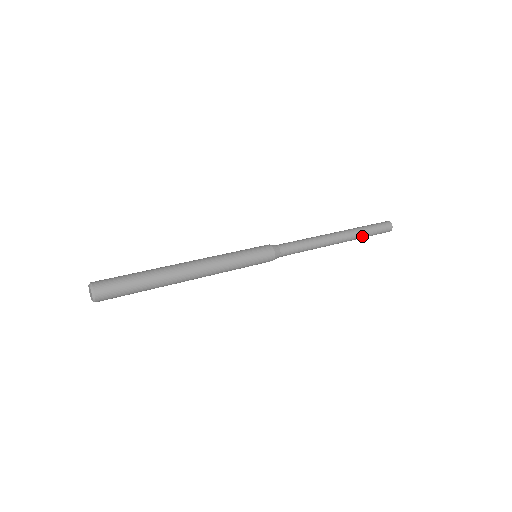
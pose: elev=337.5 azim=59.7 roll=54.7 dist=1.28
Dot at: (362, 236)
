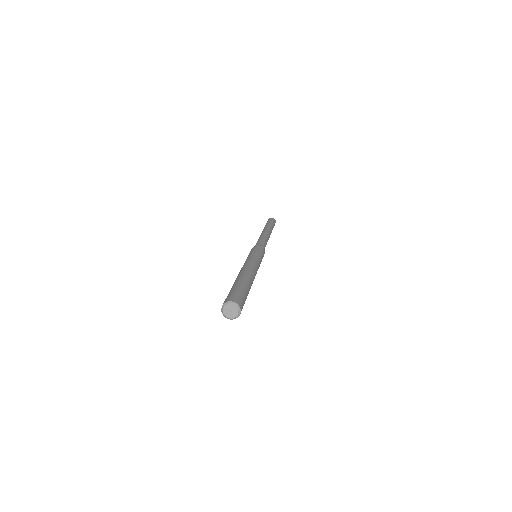
Dot at: (272, 229)
